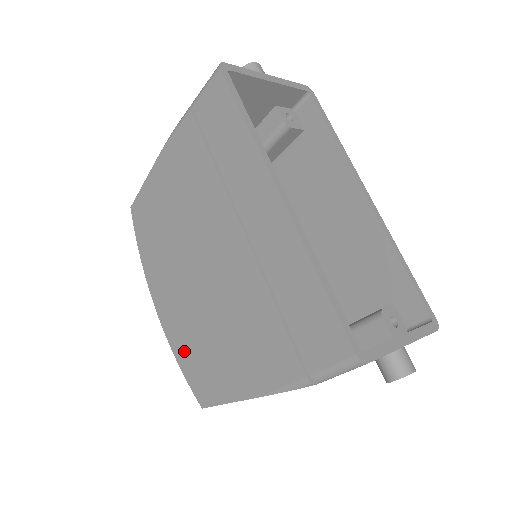
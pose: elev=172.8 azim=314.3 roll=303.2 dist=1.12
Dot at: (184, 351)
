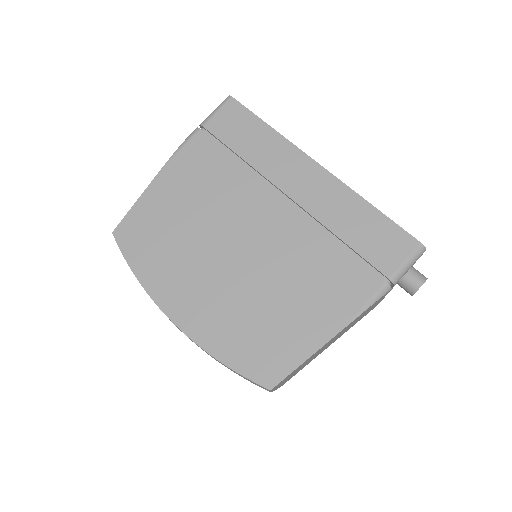
Dot at: (230, 343)
